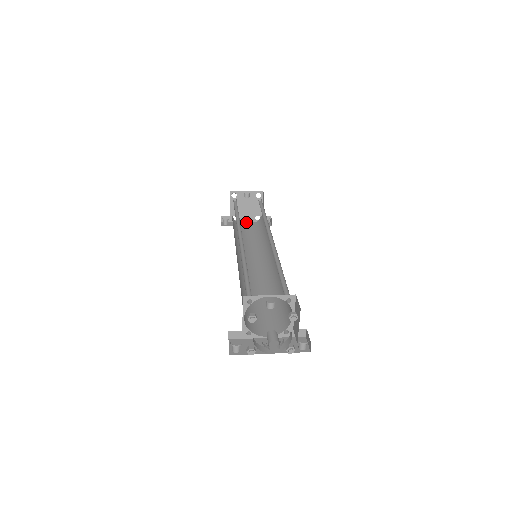
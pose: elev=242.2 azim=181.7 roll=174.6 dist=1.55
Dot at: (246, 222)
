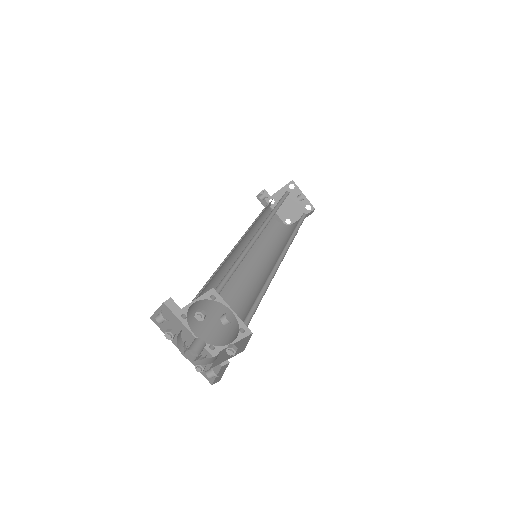
Dot at: (276, 214)
